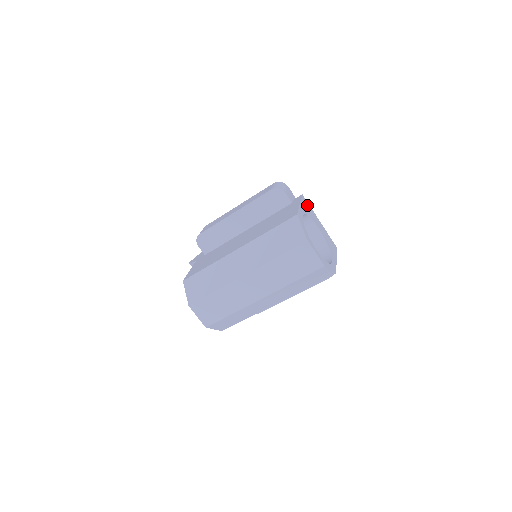
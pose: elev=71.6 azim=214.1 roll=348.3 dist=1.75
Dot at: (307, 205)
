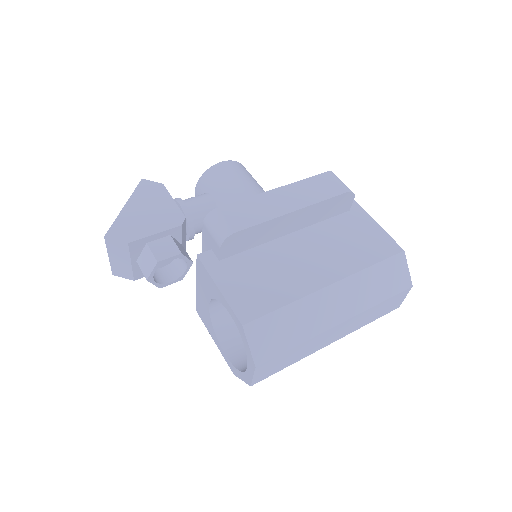
Dot at: occluded
